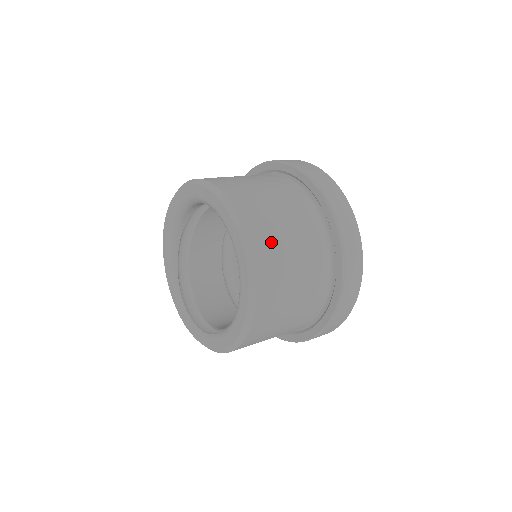
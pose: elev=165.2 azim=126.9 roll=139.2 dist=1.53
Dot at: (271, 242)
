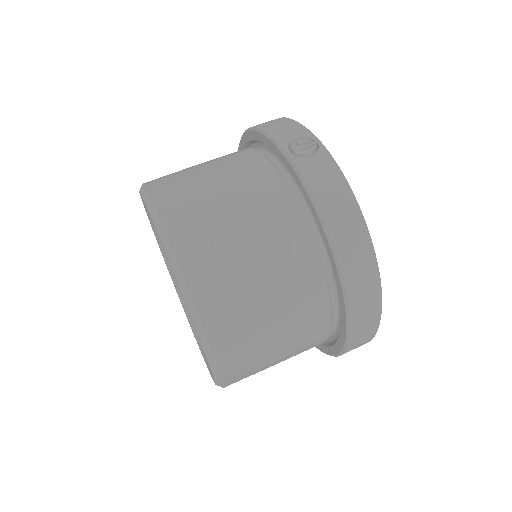
Dot at: (251, 374)
